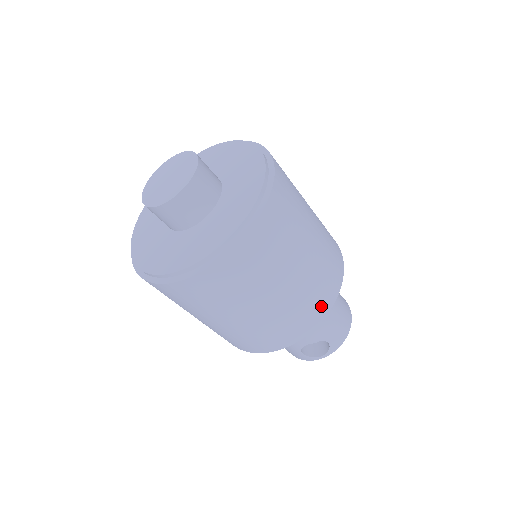
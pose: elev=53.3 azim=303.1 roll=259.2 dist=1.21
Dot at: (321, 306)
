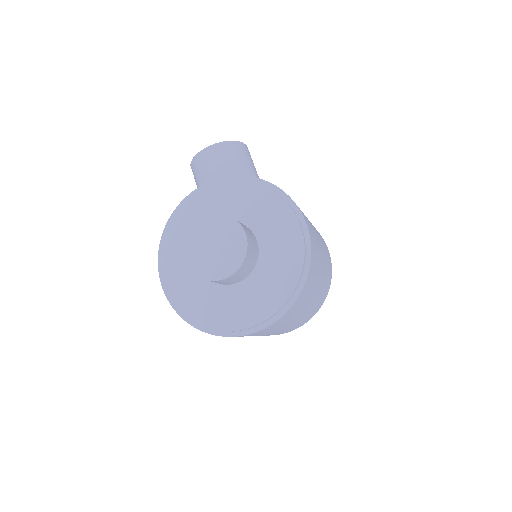
Dot at: (320, 304)
